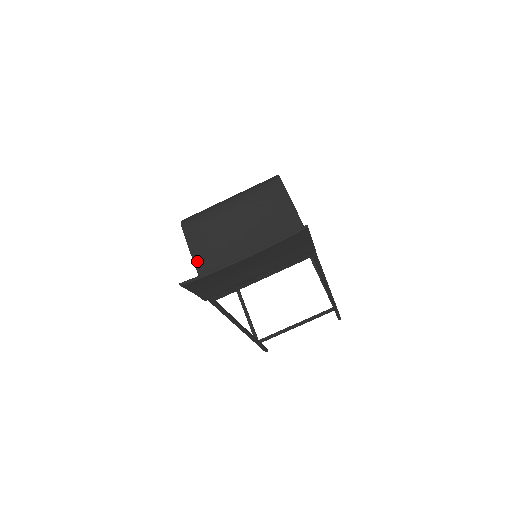
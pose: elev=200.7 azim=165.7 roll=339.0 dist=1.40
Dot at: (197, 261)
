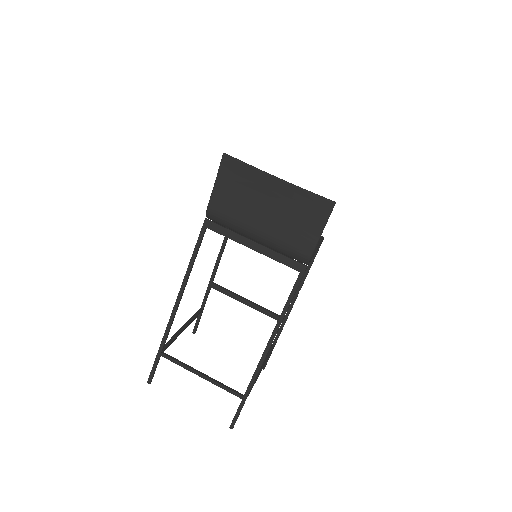
Dot at: occluded
